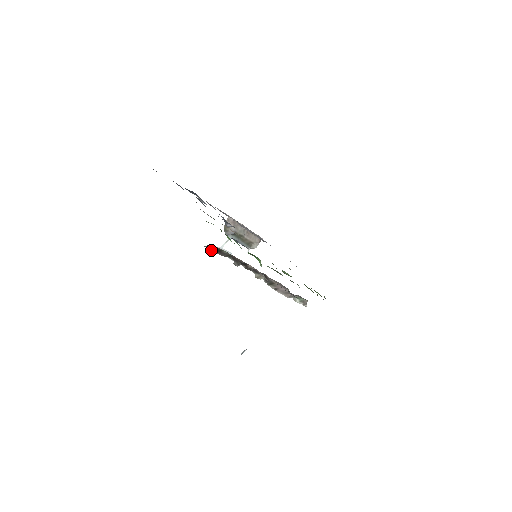
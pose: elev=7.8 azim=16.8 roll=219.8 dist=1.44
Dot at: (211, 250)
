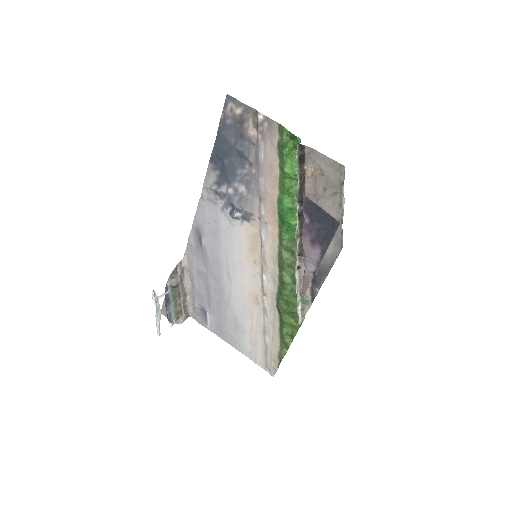
Dot at: (298, 155)
